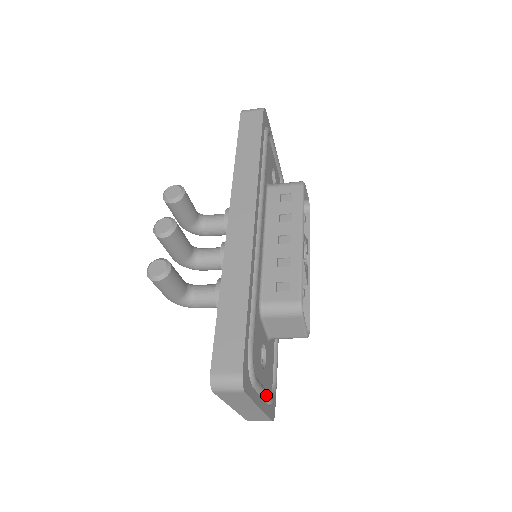
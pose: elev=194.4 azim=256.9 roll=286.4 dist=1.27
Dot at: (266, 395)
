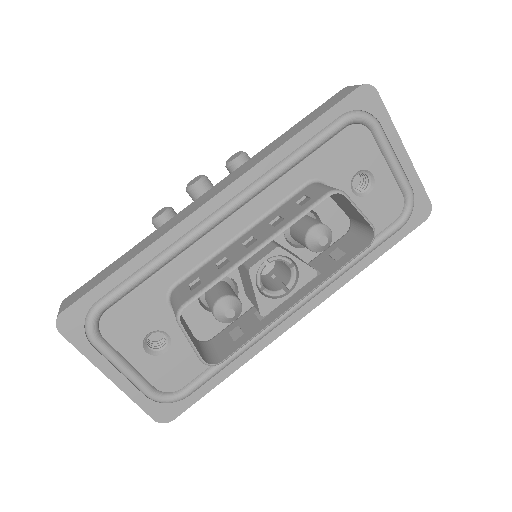
Dot at: (130, 377)
